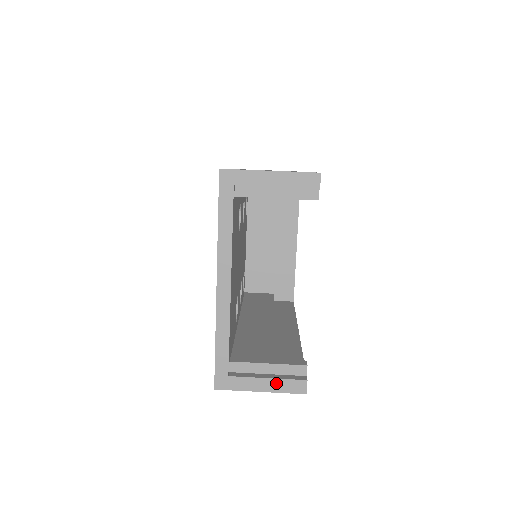
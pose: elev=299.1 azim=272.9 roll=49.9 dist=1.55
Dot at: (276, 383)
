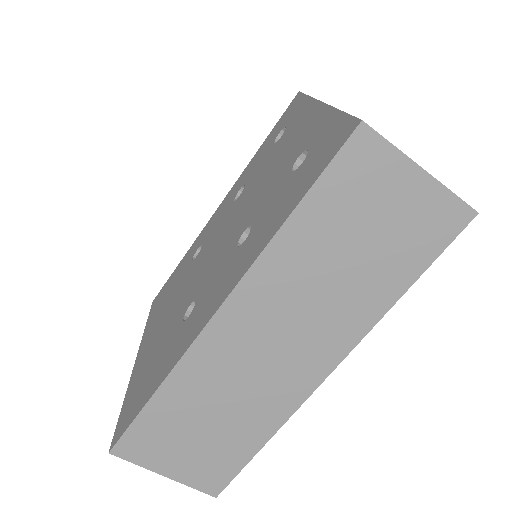
Dot at: occluded
